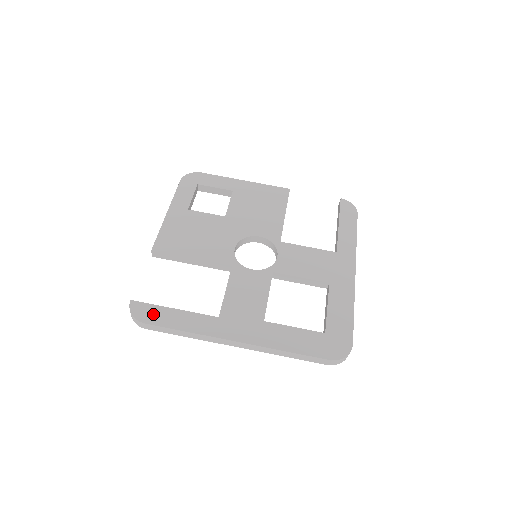
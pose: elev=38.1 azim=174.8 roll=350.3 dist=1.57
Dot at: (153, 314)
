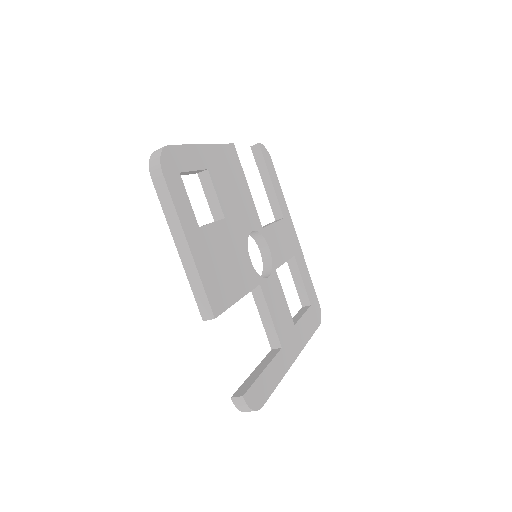
Dot at: (260, 392)
